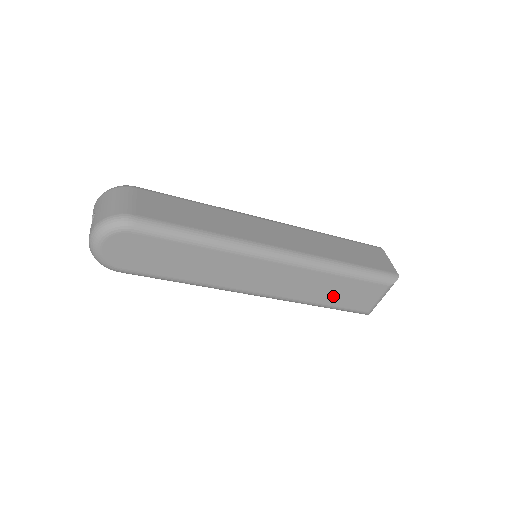
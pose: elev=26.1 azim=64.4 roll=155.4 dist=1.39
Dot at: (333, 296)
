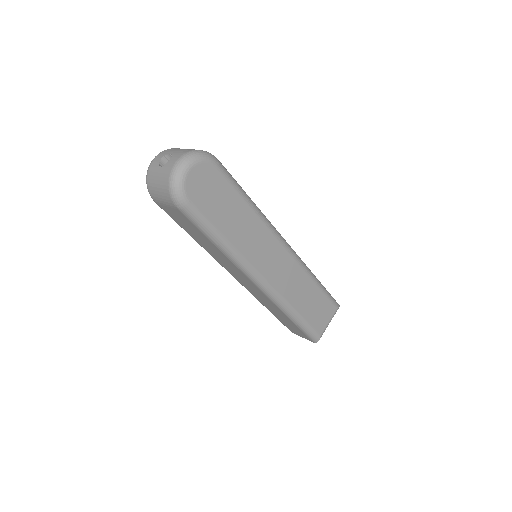
Dot at: (306, 306)
